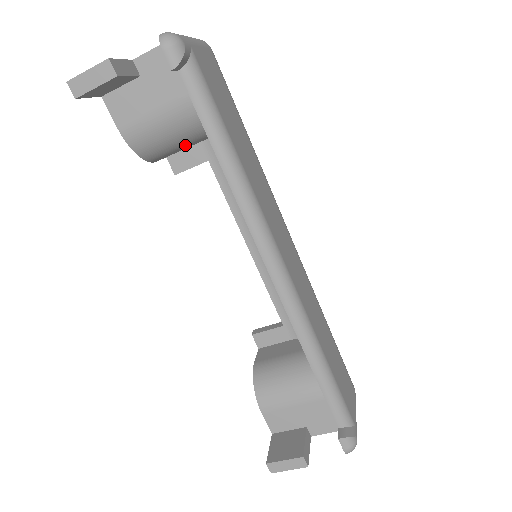
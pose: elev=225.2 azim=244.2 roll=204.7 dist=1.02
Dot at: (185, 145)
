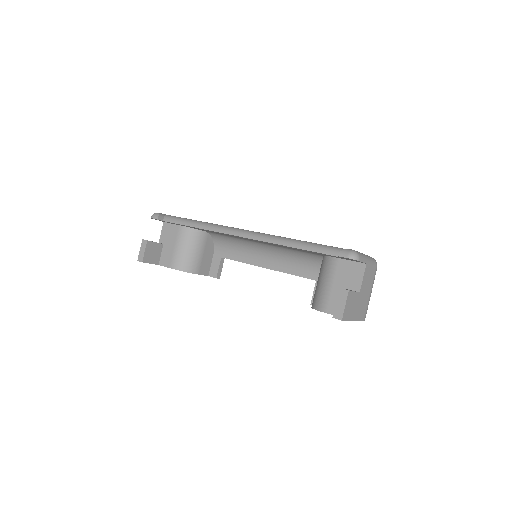
Dot at: (198, 252)
